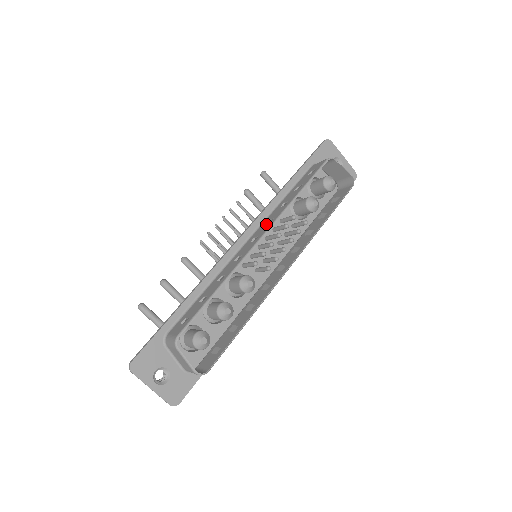
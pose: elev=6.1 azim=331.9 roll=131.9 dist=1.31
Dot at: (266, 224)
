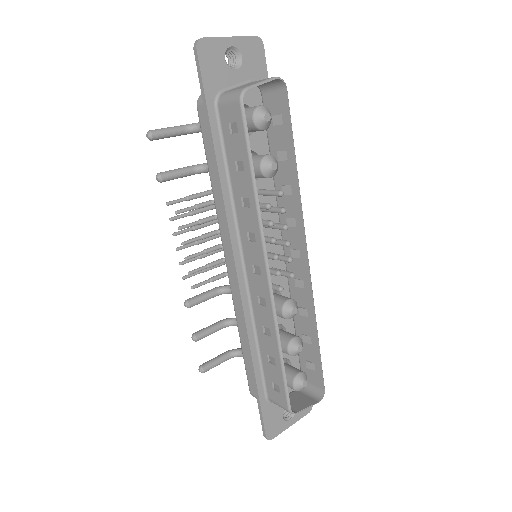
Dot at: (250, 243)
